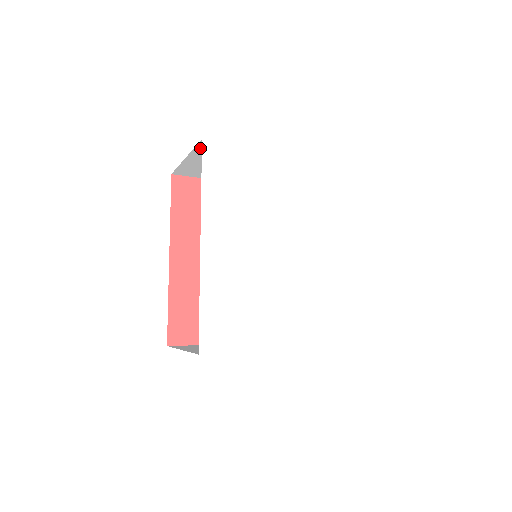
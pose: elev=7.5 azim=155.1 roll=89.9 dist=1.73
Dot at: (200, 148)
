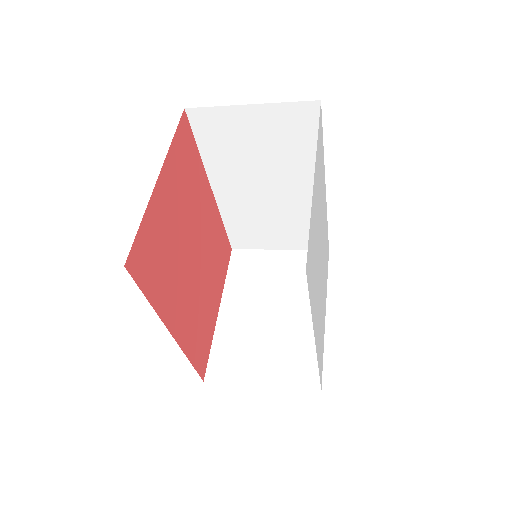
Dot at: occluded
